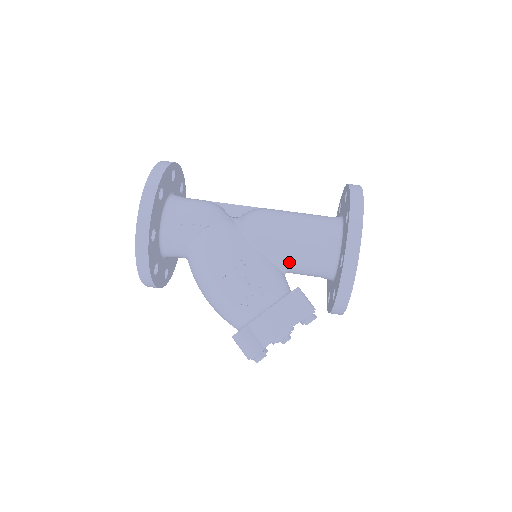
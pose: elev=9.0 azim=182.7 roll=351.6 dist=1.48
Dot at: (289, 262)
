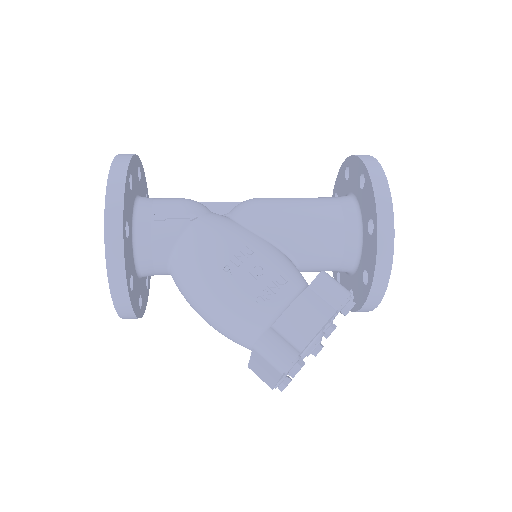
Dot at: (302, 249)
